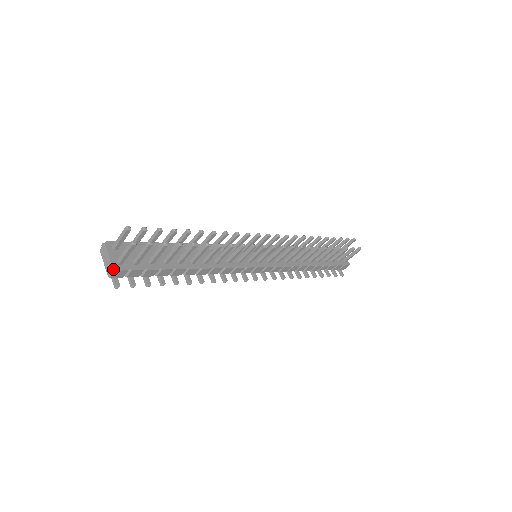
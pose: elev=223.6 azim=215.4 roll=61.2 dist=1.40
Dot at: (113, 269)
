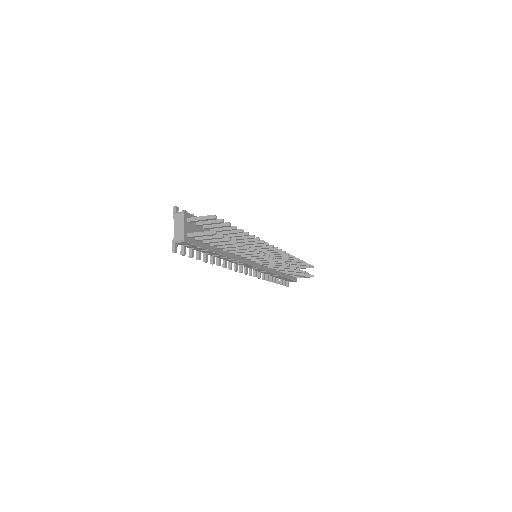
Dot at: (184, 240)
